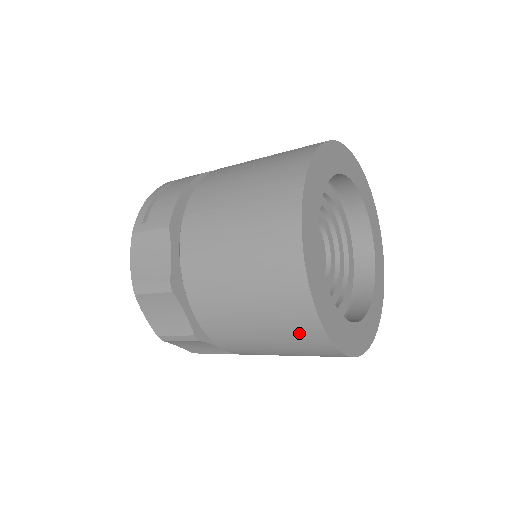
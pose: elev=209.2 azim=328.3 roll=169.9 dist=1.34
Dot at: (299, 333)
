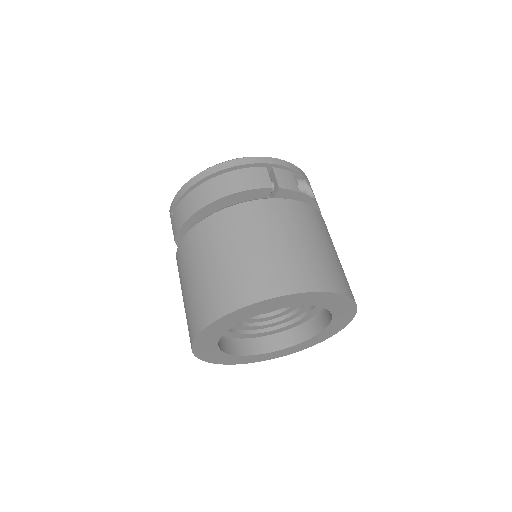
Dot at: occluded
